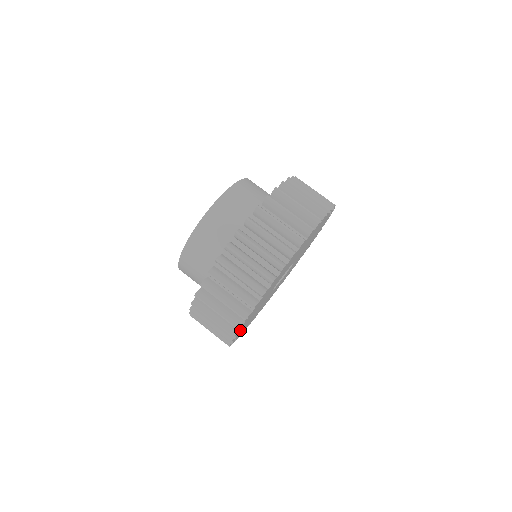
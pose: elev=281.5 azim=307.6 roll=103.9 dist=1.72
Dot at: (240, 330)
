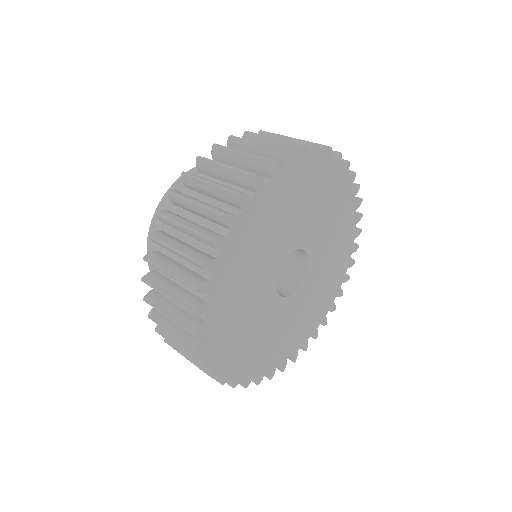
Dot at: (221, 265)
